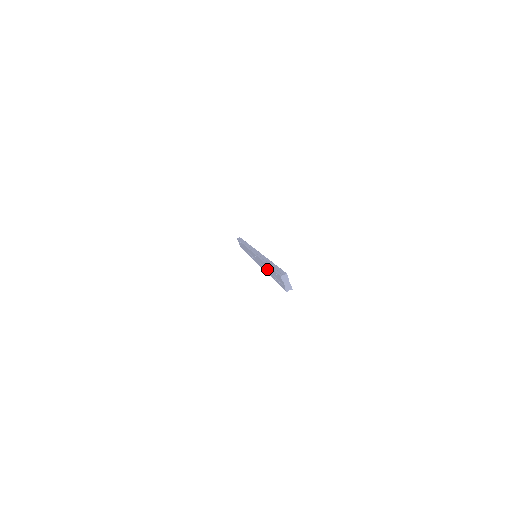
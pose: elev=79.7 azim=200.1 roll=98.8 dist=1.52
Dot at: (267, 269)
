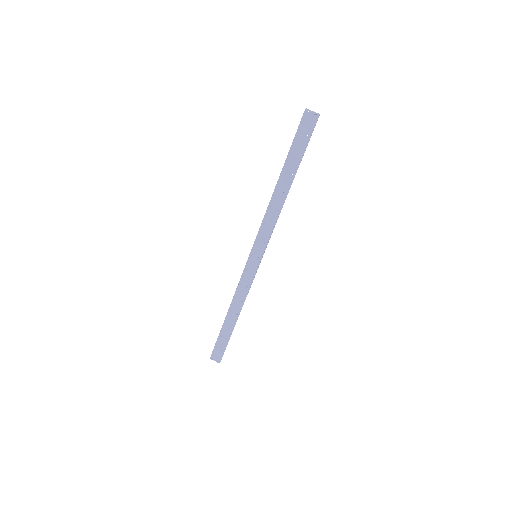
Dot at: (283, 187)
